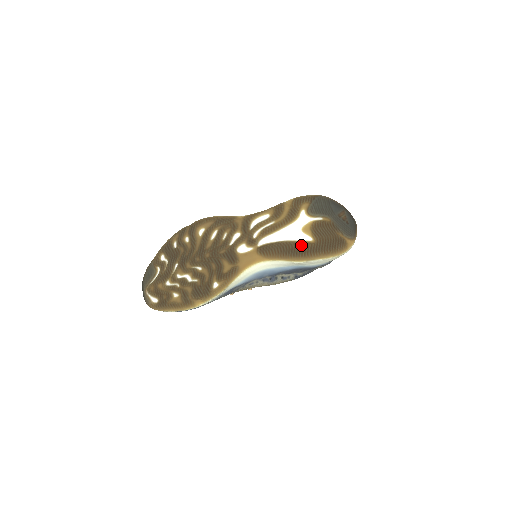
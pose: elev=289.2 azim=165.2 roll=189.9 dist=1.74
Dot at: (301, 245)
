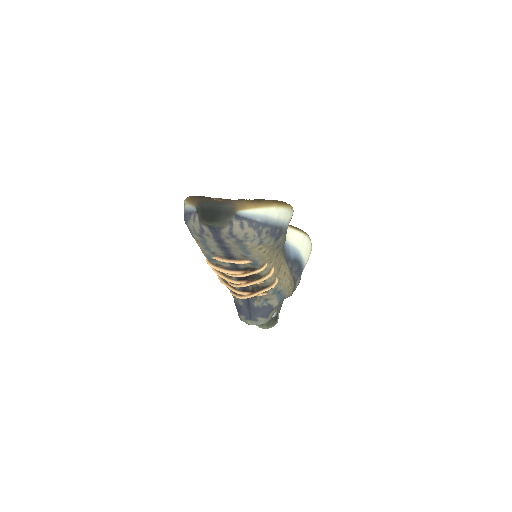
Dot at: occluded
